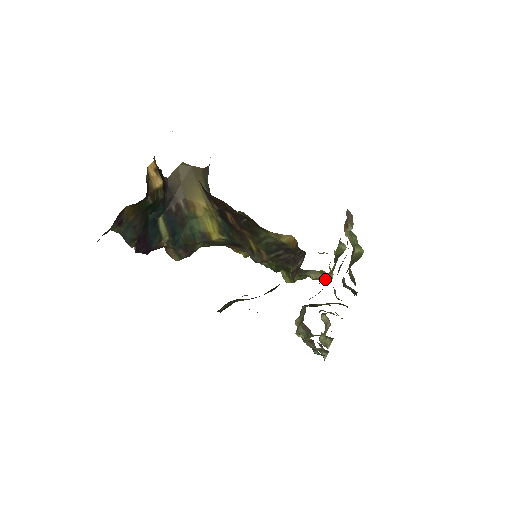
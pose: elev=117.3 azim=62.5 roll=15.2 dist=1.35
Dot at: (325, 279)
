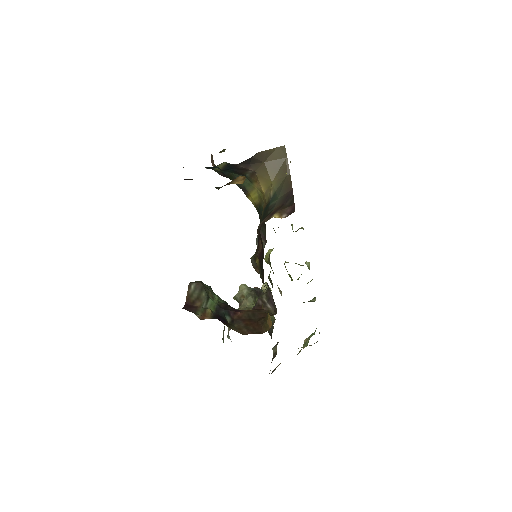
Dot at: occluded
